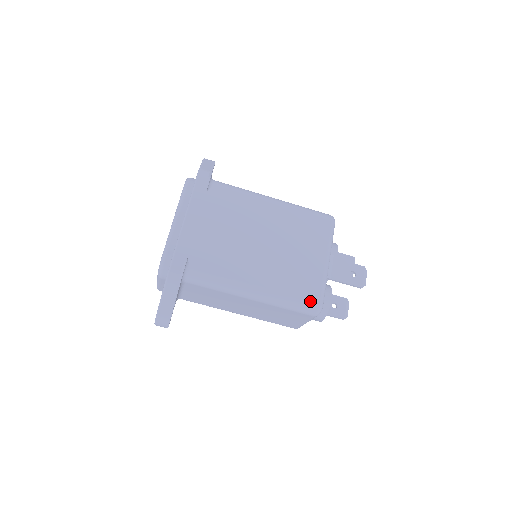
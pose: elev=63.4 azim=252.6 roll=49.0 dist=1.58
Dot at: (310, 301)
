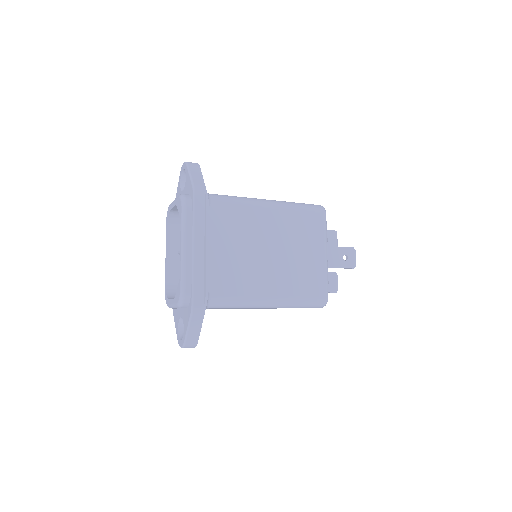
Dot at: (318, 298)
